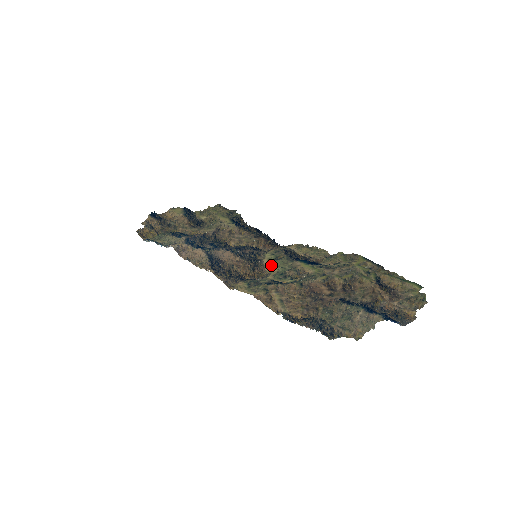
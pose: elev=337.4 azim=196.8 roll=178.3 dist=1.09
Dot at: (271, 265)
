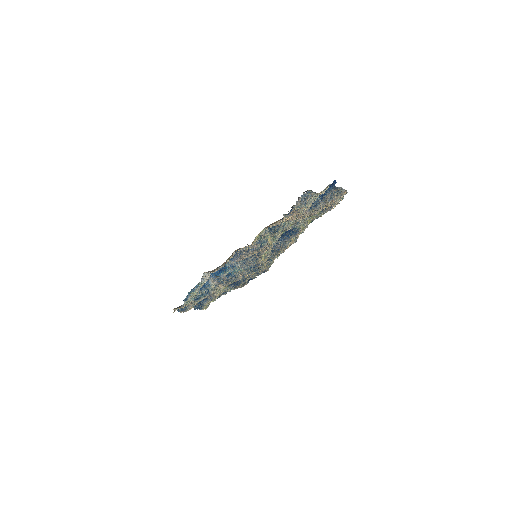
Dot at: occluded
